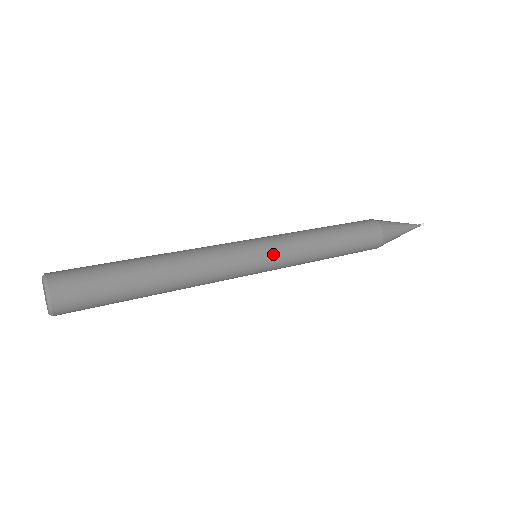
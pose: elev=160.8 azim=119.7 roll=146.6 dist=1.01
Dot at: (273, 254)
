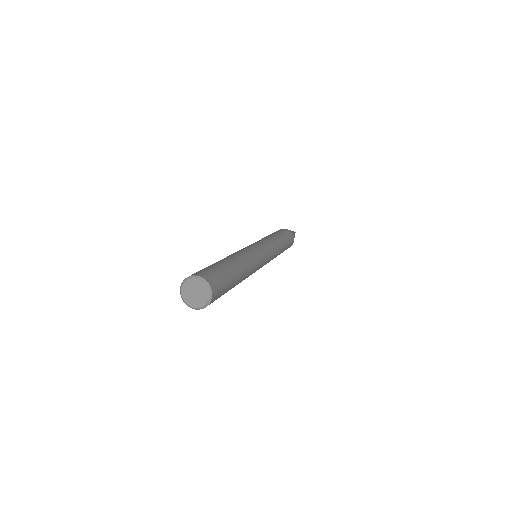
Dot at: (261, 243)
